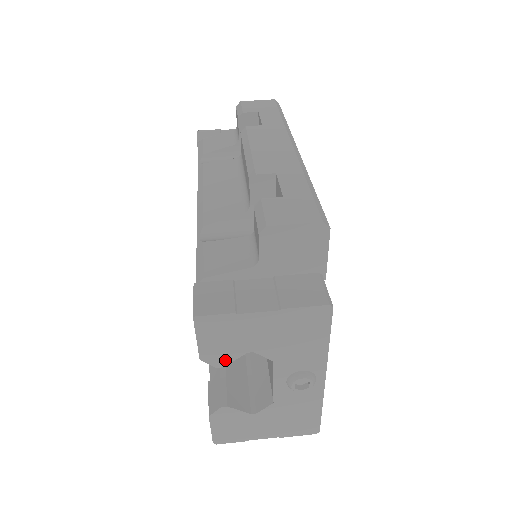
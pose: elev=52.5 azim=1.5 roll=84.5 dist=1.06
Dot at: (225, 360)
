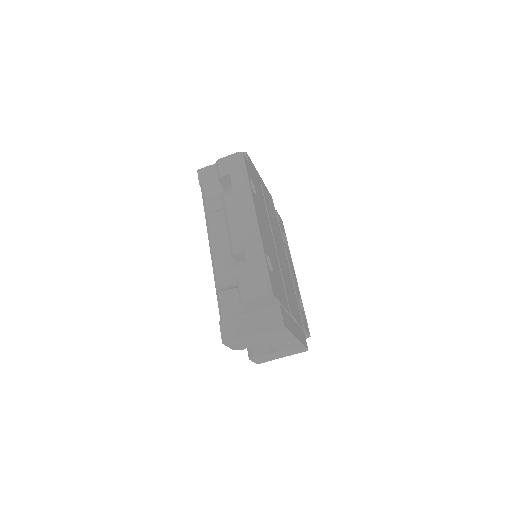
Dot at: (245, 347)
